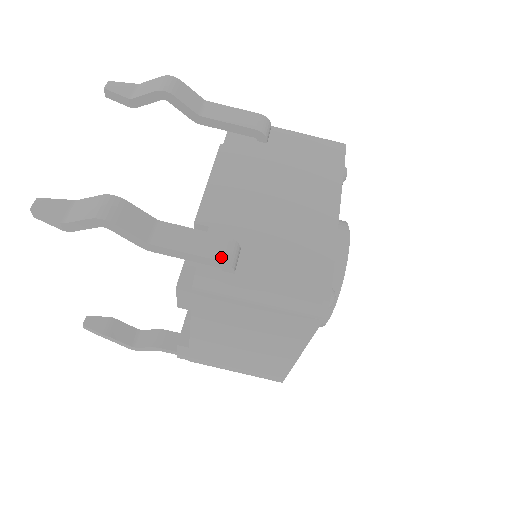
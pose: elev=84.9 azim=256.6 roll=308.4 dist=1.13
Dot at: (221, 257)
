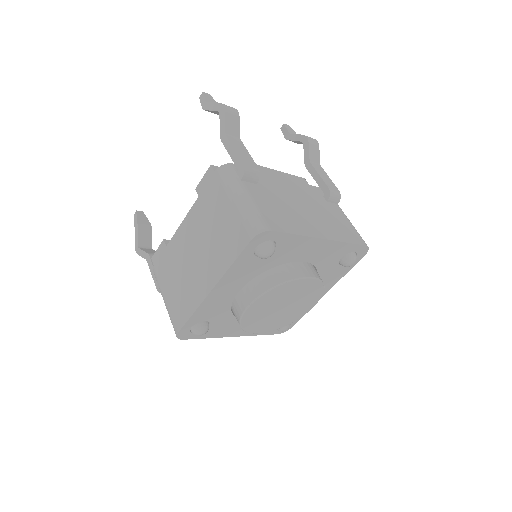
Dot at: (245, 164)
